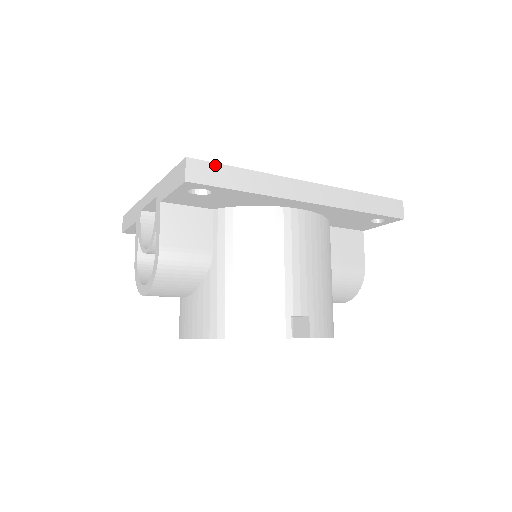
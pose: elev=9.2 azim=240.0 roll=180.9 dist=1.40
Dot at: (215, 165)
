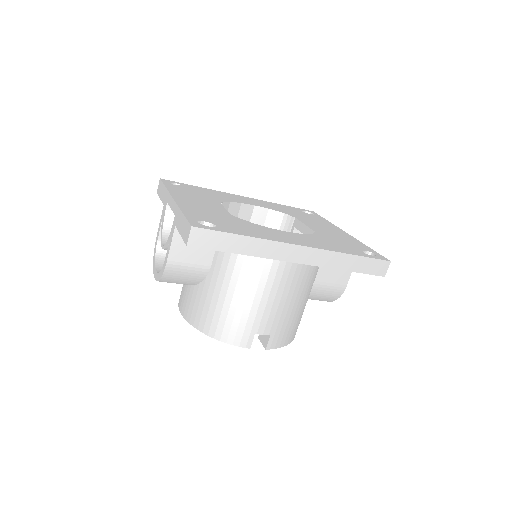
Dot at: (216, 232)
